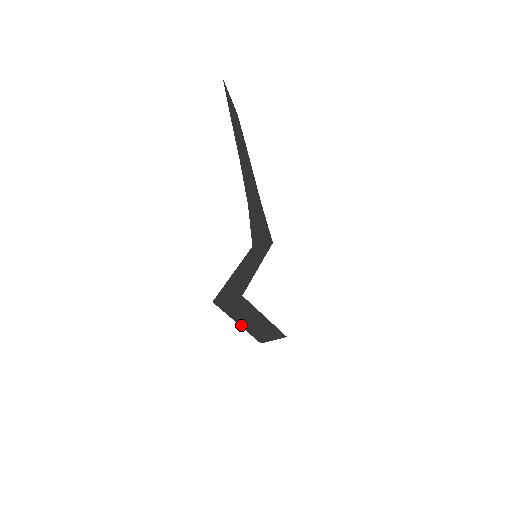
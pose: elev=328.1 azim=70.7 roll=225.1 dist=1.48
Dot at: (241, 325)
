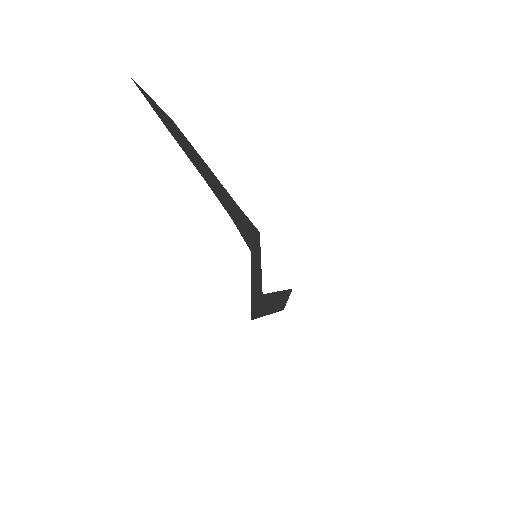
Dot at: (271, 313)
